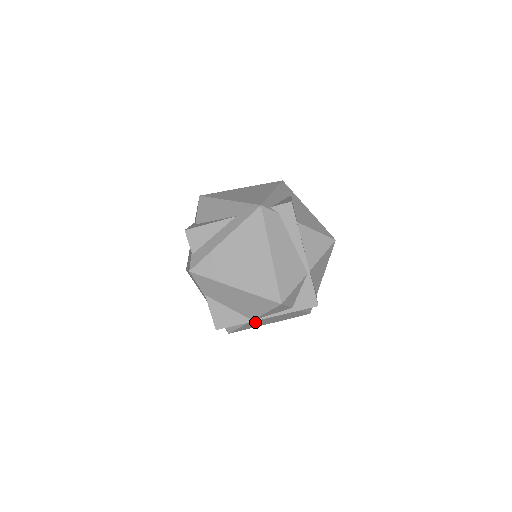
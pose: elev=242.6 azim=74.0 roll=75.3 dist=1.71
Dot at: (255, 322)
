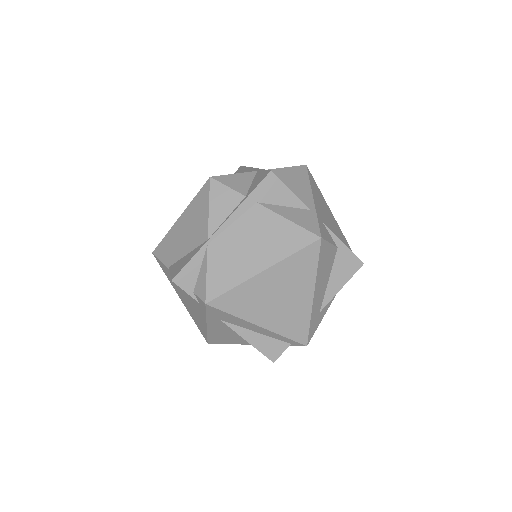
Dot at: (222, 254)
